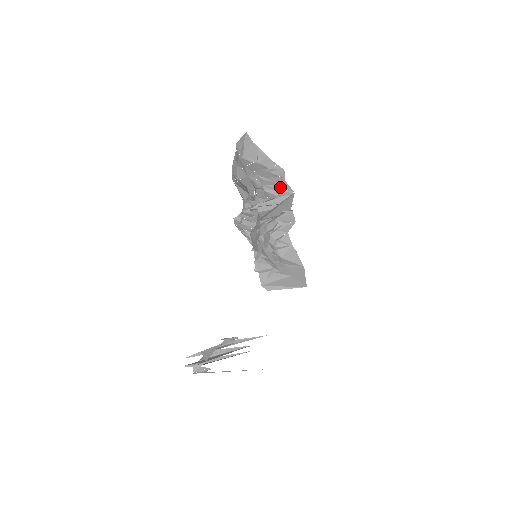
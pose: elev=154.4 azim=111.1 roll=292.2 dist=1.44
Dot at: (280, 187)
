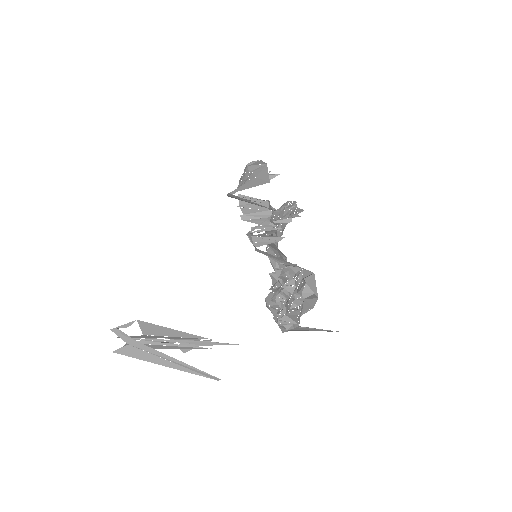
Dot at: (293, 214)
